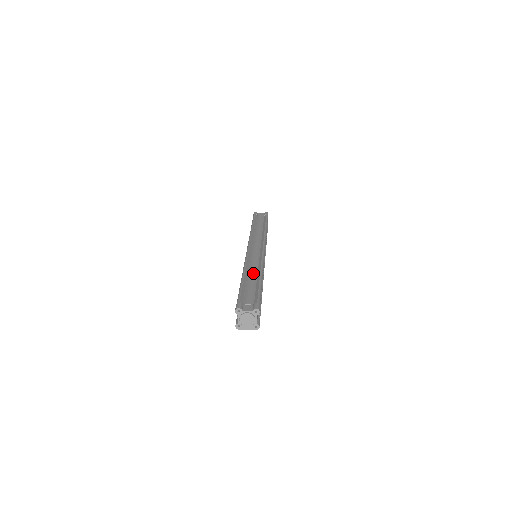
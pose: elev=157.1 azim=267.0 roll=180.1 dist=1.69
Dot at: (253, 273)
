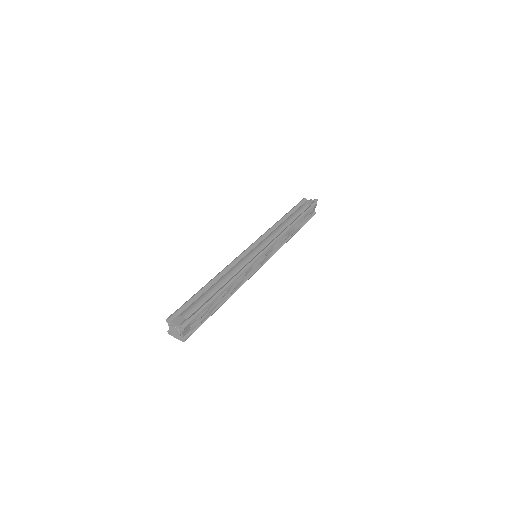
Dot at: (222, 281)
